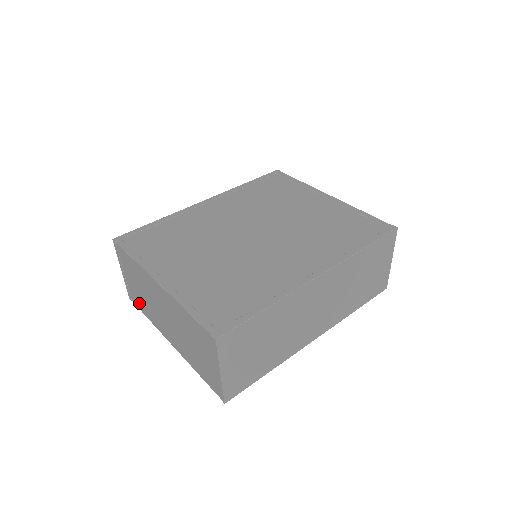
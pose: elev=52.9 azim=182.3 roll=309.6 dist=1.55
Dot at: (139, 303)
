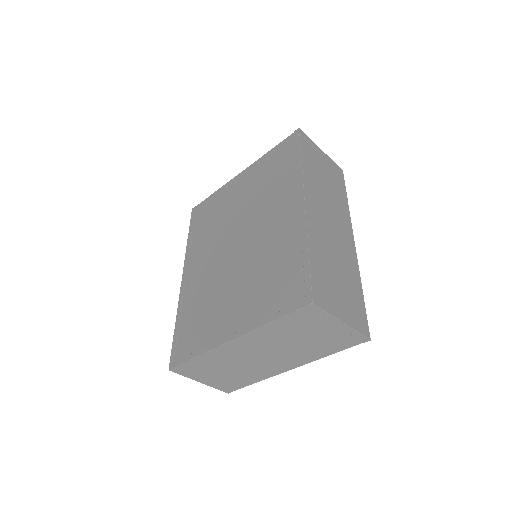
Dot at: (238, 383)
